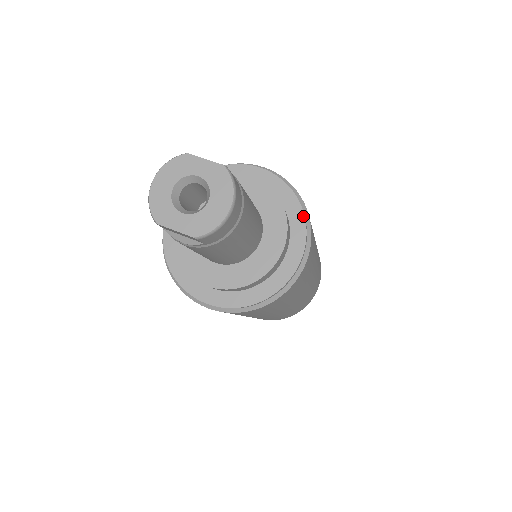
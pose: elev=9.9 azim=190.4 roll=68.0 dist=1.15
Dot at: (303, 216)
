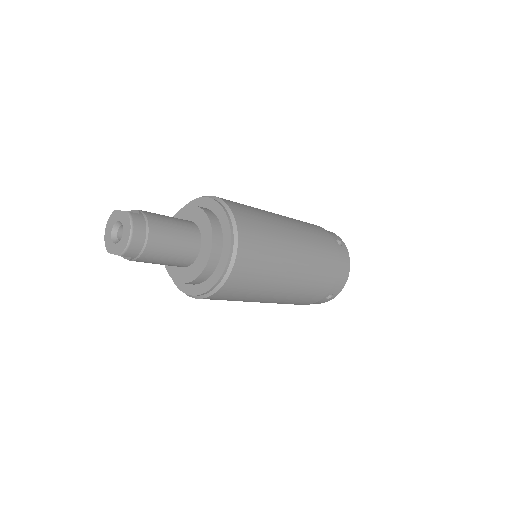
Dot at: (228, 222)
